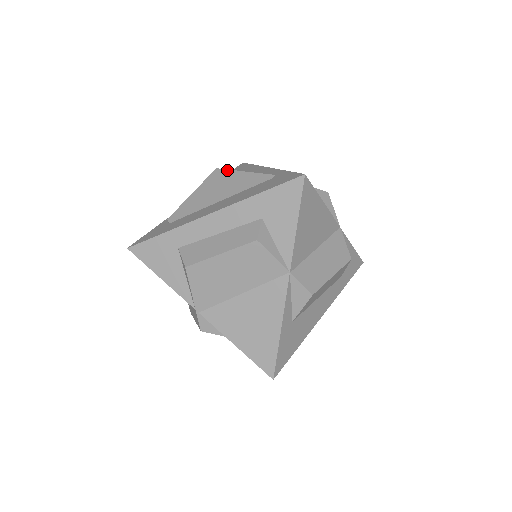
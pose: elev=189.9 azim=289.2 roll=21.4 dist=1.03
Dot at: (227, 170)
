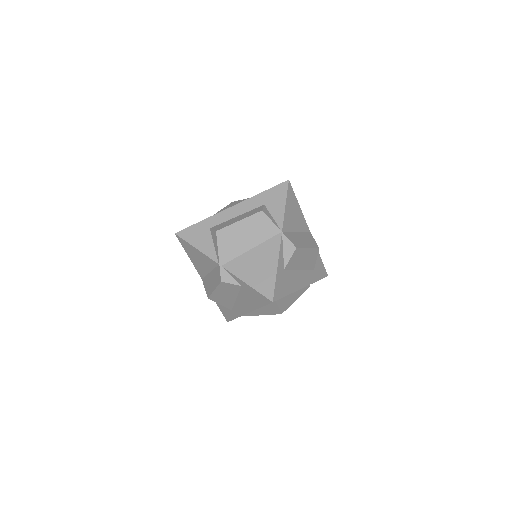
Dot at: (239, 200)
